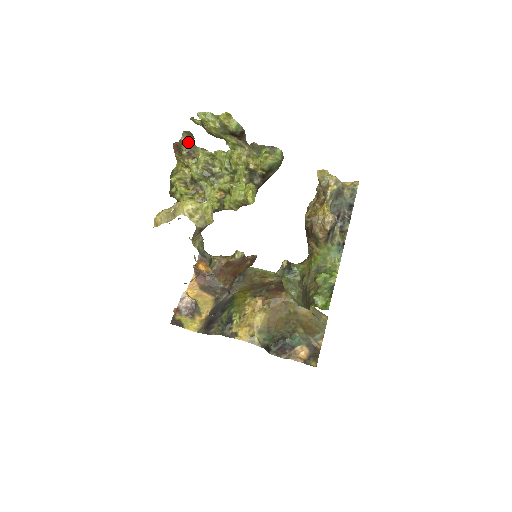
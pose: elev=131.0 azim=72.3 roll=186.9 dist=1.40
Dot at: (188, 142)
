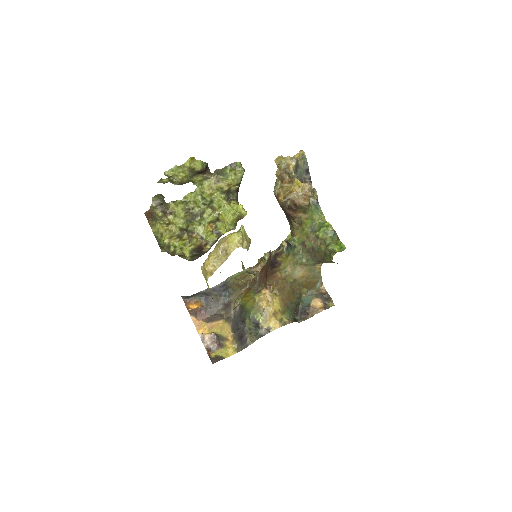
Dot at: (159, 204)
